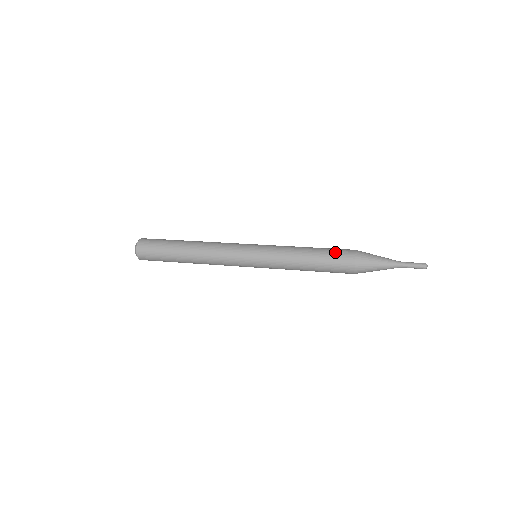
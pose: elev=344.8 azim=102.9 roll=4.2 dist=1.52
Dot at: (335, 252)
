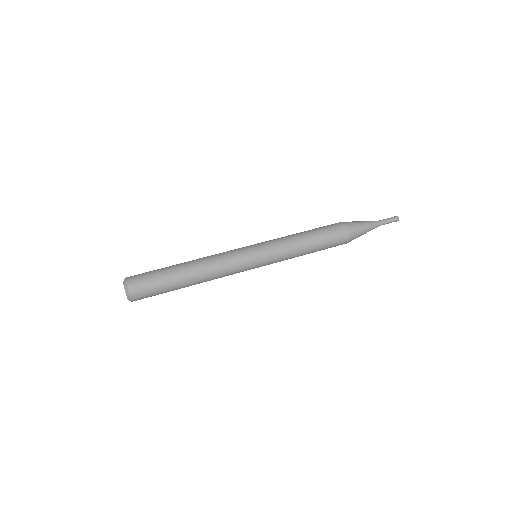
Dot at: (329, 229)
